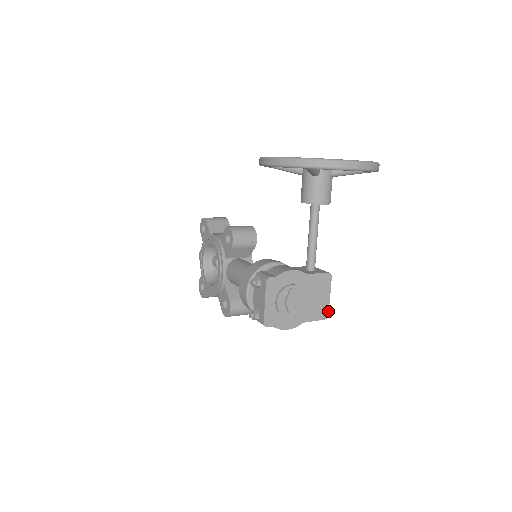
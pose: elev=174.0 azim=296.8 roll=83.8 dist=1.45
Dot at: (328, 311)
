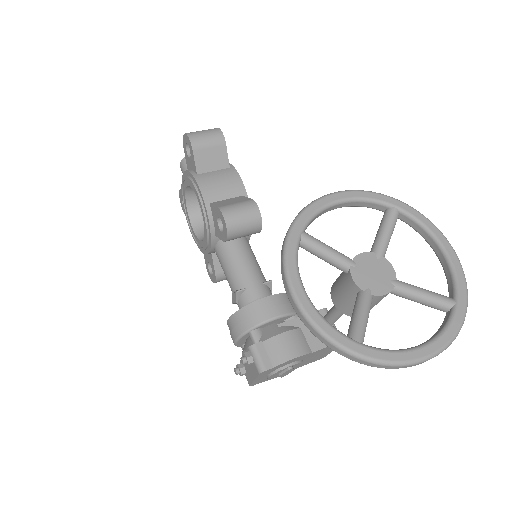
Dot at: occluded
